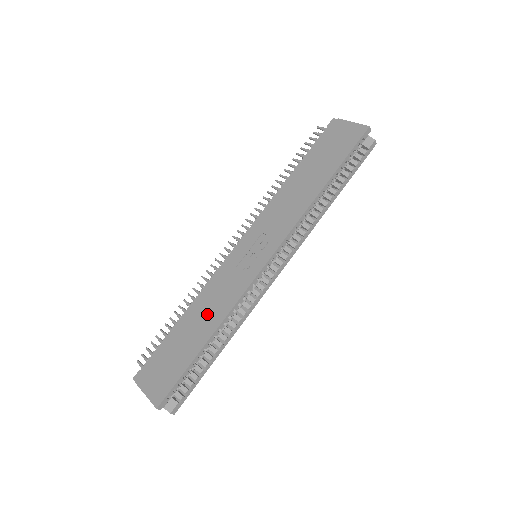
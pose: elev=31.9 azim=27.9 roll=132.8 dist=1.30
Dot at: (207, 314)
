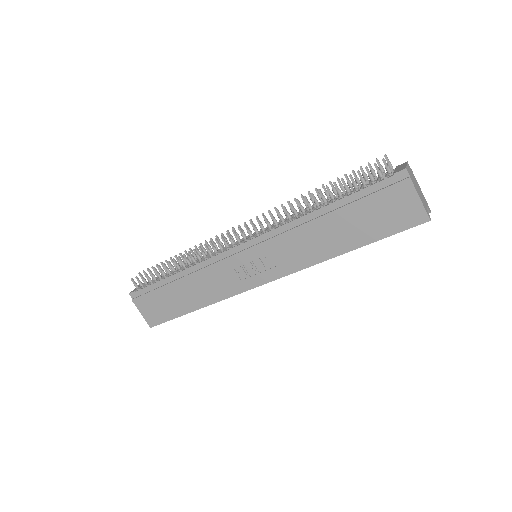
Dot at: (199, 290)
